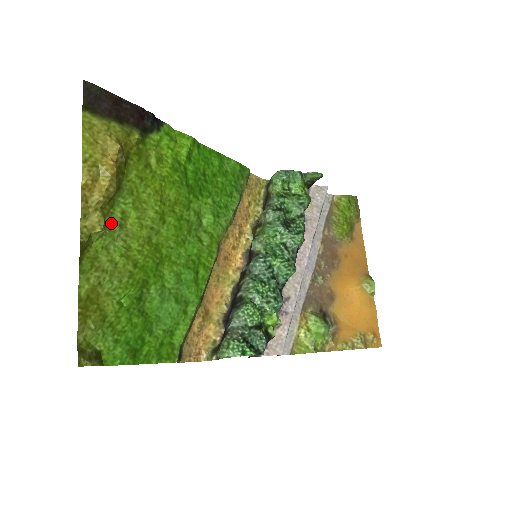
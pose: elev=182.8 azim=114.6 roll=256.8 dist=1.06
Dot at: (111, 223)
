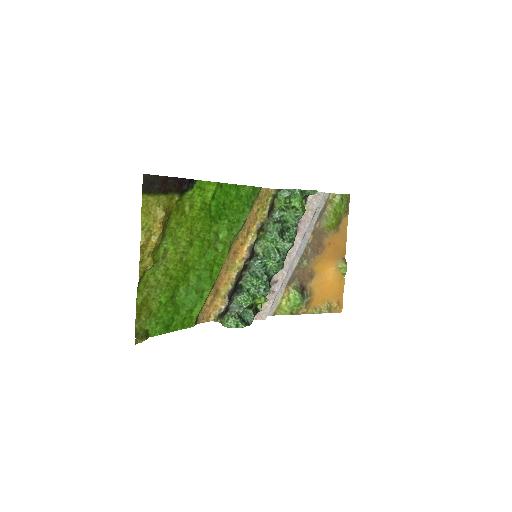
Dot at: (157, 258)
